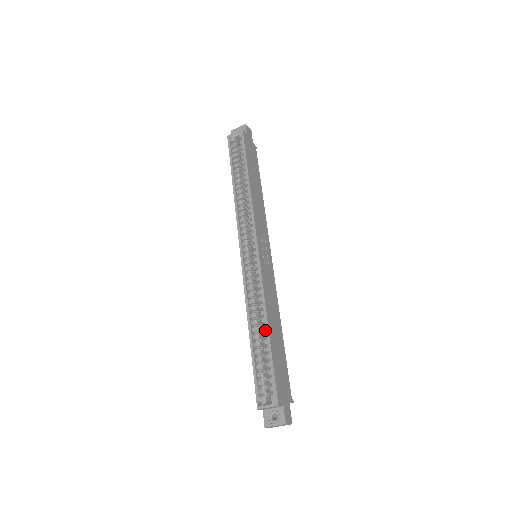
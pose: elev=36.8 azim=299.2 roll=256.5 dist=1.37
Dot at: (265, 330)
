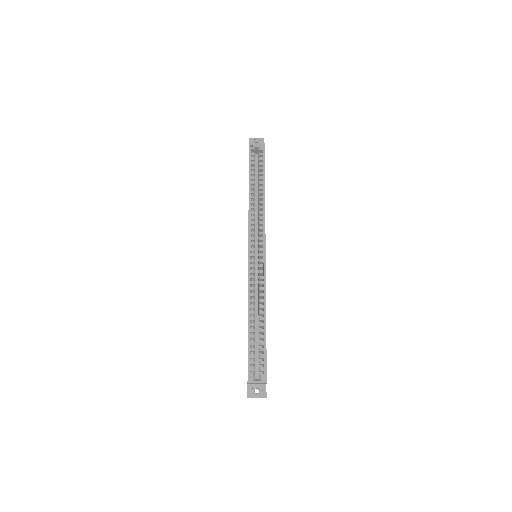
Dot at: (260, 320)
